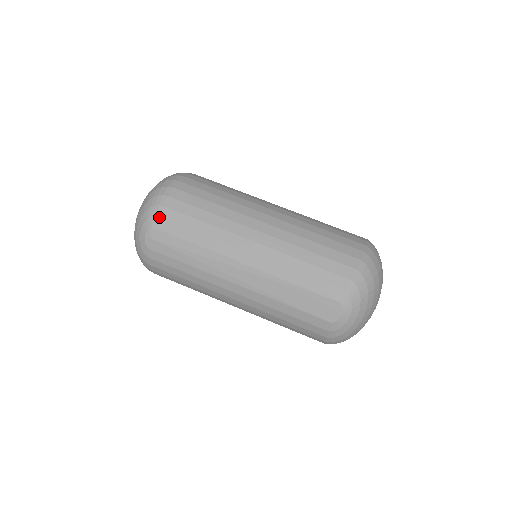
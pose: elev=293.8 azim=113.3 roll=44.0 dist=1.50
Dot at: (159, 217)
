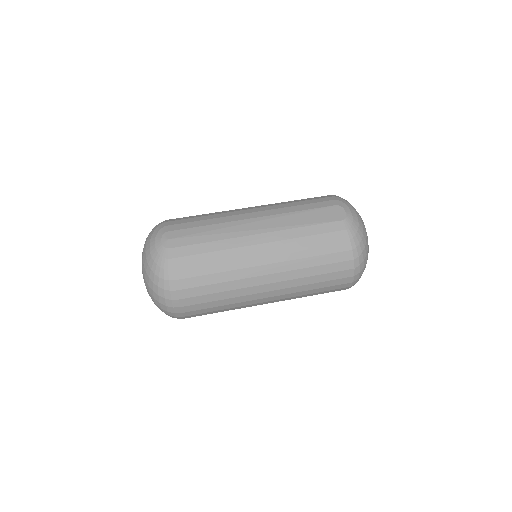
Dot at: (168, 225)
